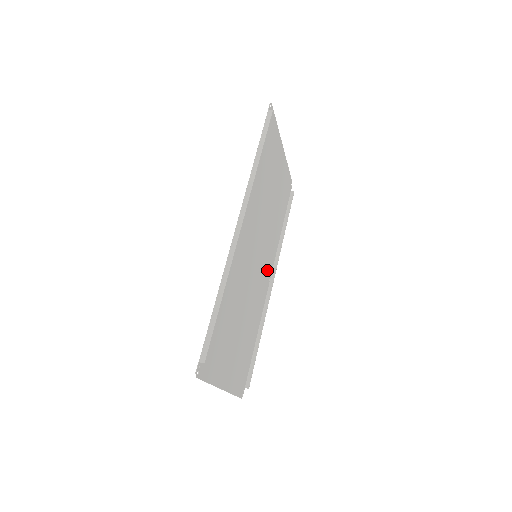
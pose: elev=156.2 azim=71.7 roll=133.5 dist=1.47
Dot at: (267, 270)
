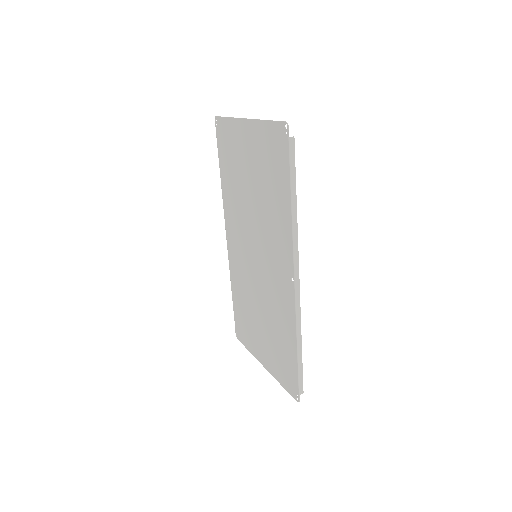
Dot at: (233, 237)
